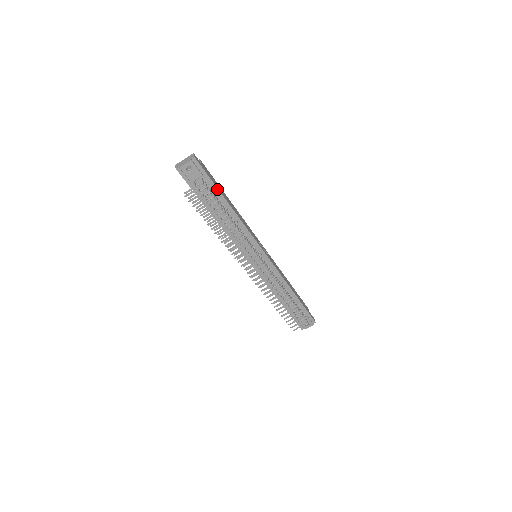
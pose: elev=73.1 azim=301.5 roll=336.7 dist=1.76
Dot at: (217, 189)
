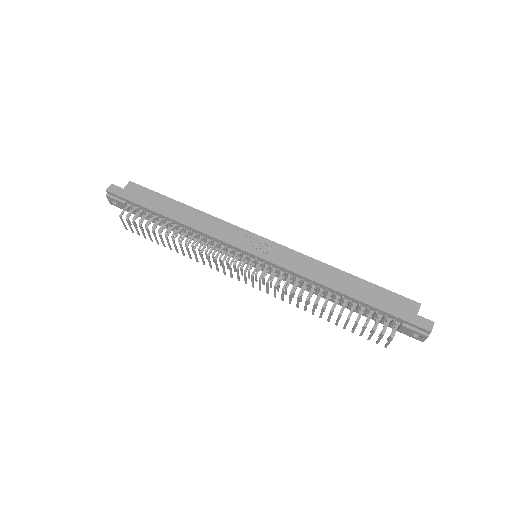
Dot at: (146, 208)
